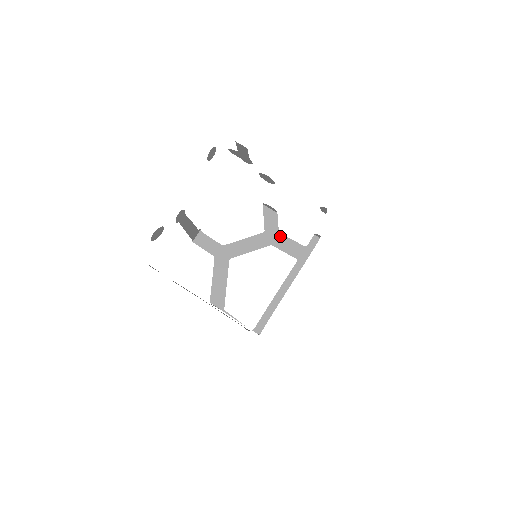
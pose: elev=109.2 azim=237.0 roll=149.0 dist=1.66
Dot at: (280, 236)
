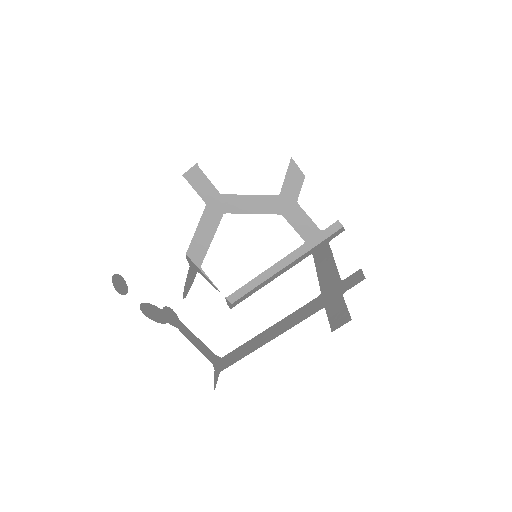
Dot at: (296, 207)
